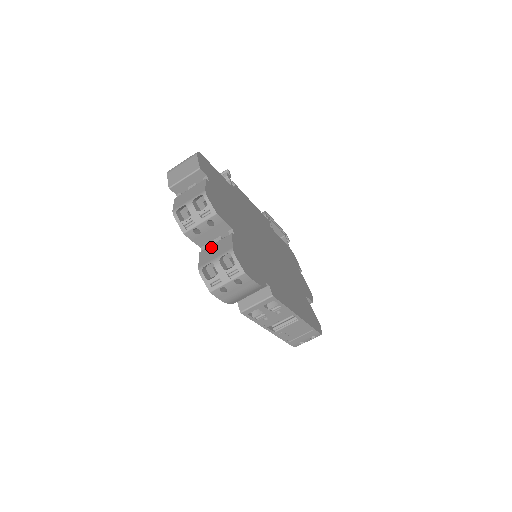
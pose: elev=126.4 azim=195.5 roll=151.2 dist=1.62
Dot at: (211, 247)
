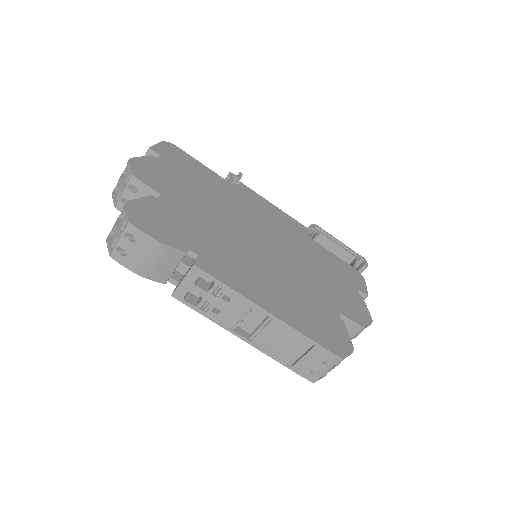
Dot at: occluded
